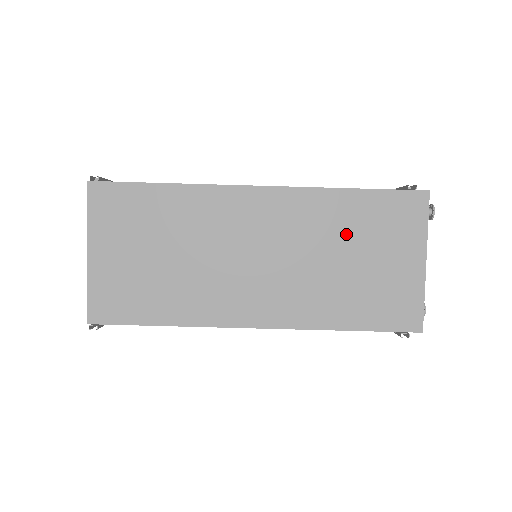
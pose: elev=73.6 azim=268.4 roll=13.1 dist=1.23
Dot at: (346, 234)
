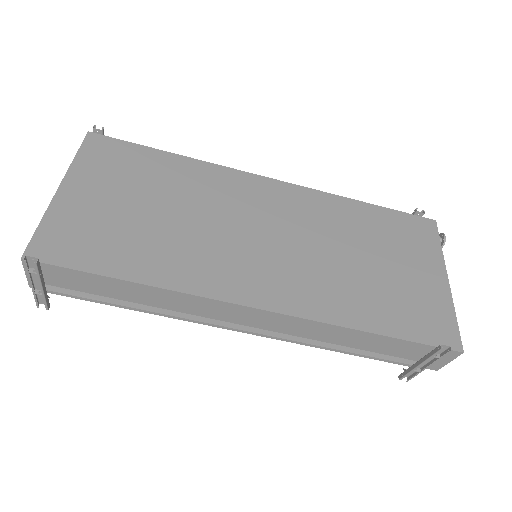
Dot at: (362, 236)
